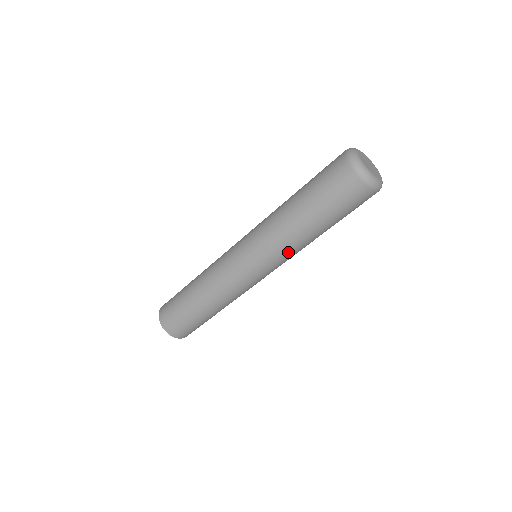
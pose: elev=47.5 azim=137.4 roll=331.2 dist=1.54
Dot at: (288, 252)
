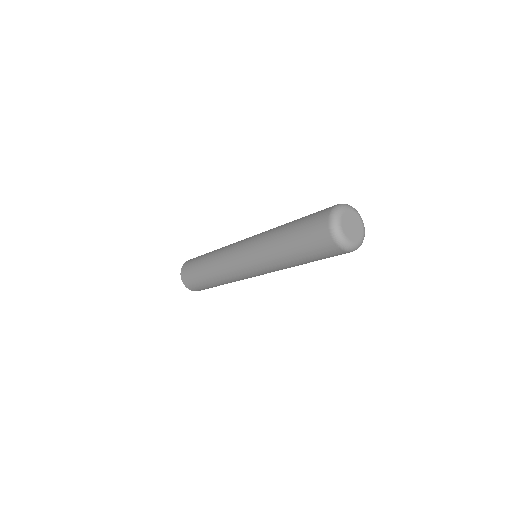
Dot at: occluded
